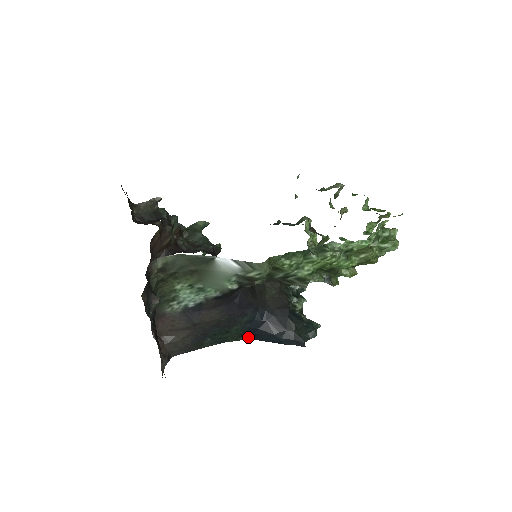
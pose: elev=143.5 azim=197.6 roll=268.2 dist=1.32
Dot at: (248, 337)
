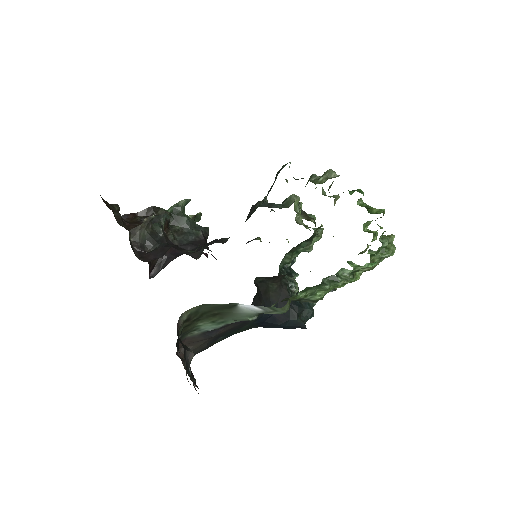
Dot at: (255, 327)
